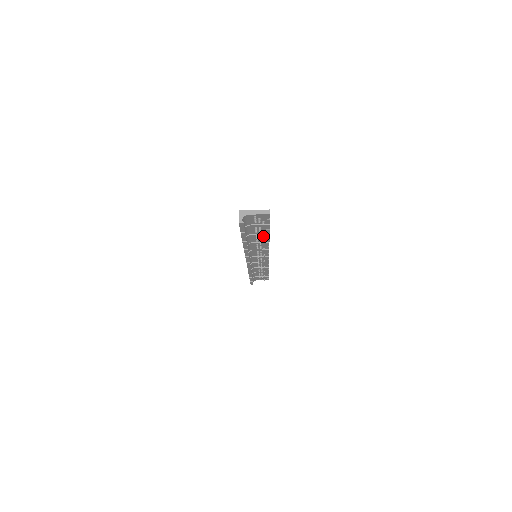
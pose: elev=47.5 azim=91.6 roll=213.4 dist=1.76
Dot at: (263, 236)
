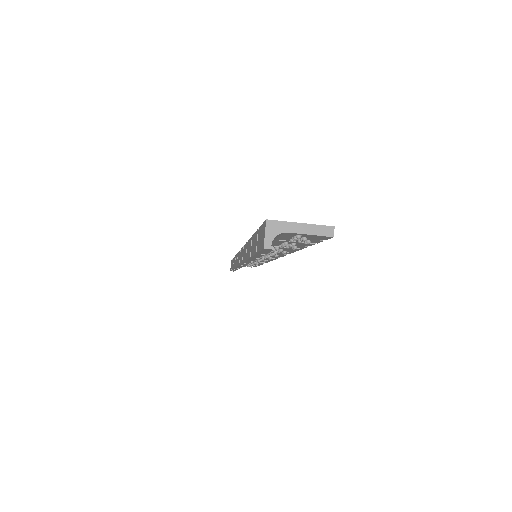
Dot at: occluded
